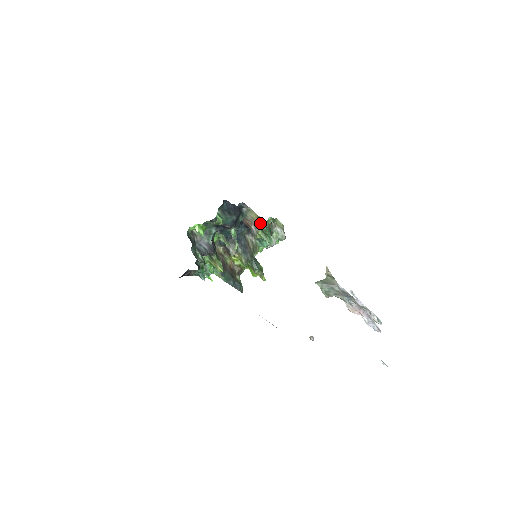
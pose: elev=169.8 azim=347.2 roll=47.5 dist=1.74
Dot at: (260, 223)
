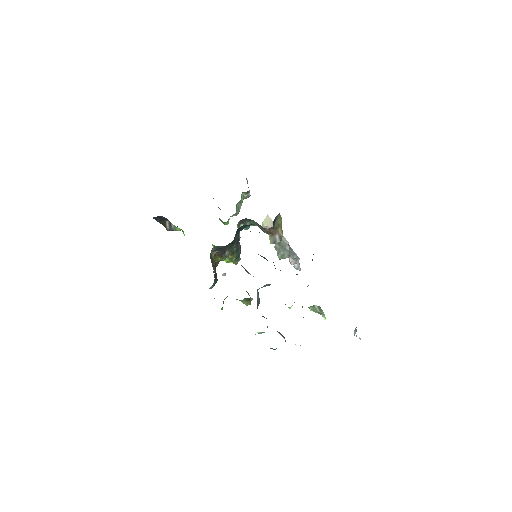
Dot at: occluded
